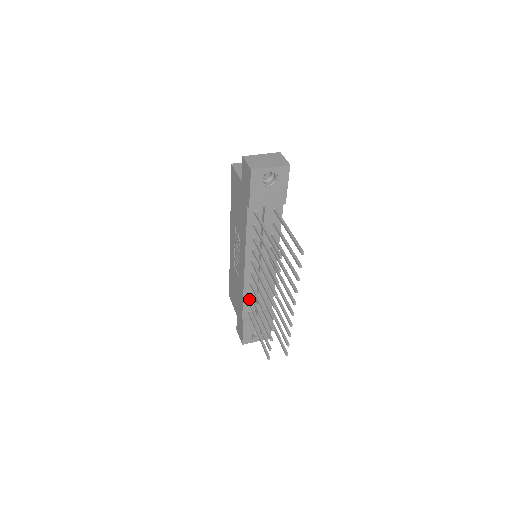
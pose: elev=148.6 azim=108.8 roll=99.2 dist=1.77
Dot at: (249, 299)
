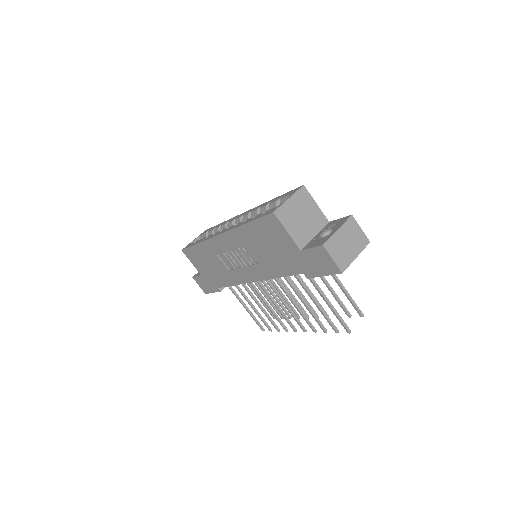
Dot at: occluded
